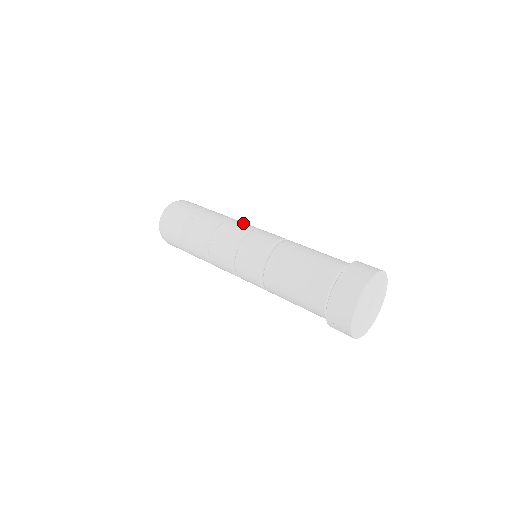
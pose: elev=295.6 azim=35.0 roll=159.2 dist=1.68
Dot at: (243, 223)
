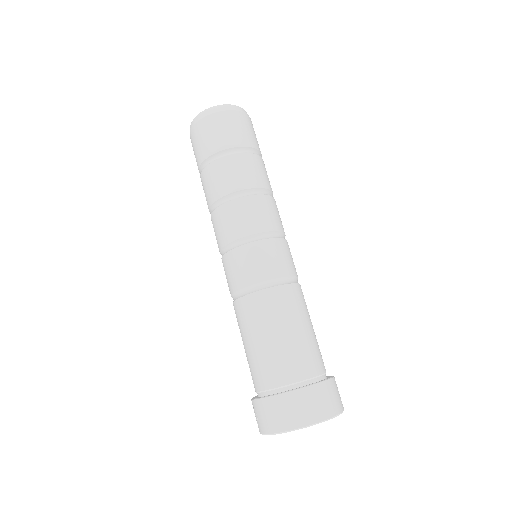
Dot at: (274, 213)
